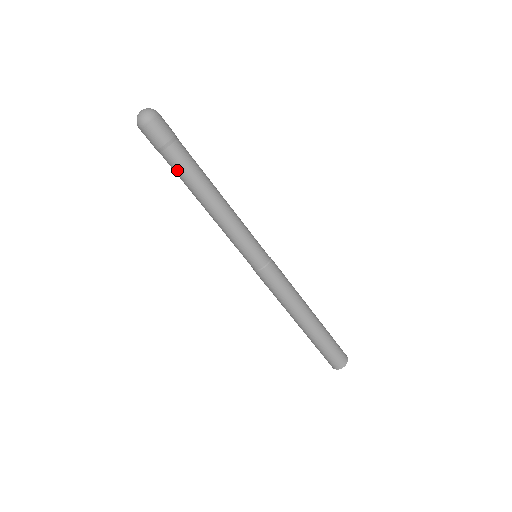
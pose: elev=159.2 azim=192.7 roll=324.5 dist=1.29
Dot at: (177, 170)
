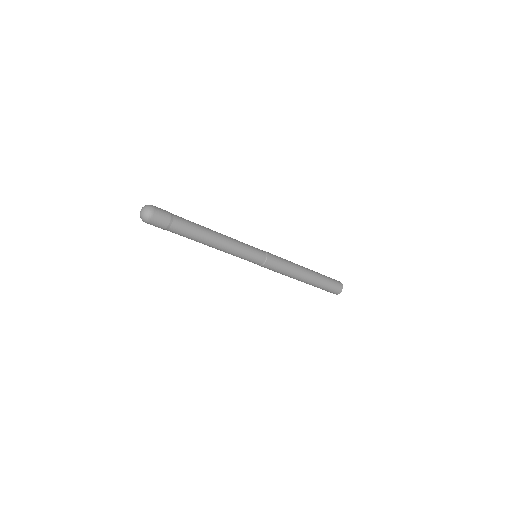
Dot at: (180, 235)
